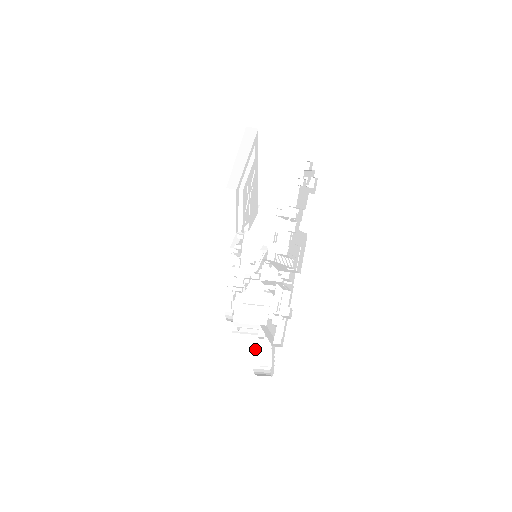
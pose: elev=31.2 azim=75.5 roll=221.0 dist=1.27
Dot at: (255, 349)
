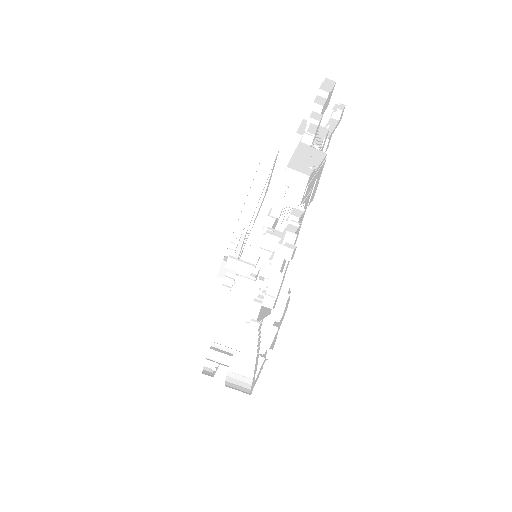
Dot at: (233, 366)
